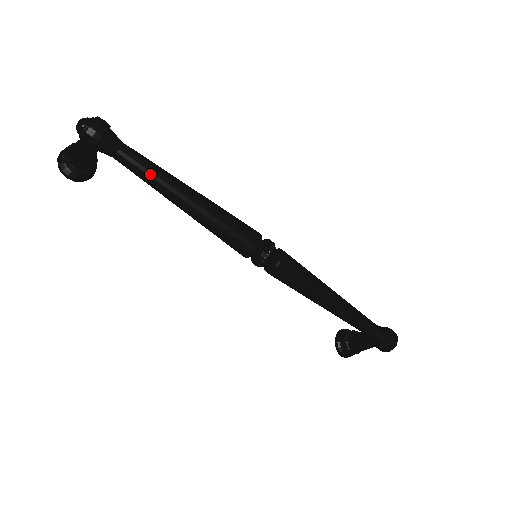
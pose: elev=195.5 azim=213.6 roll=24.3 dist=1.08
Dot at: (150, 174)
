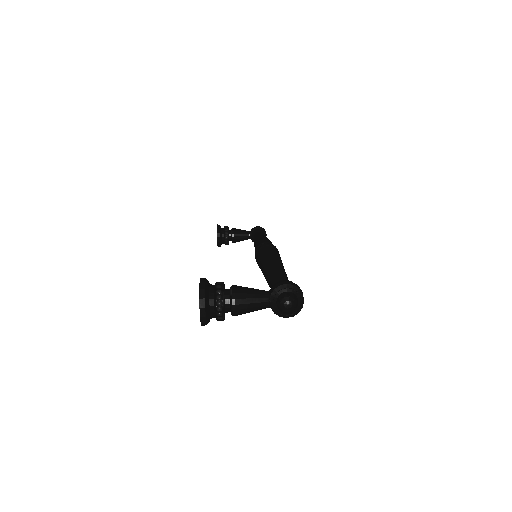
Dot at: occluded
